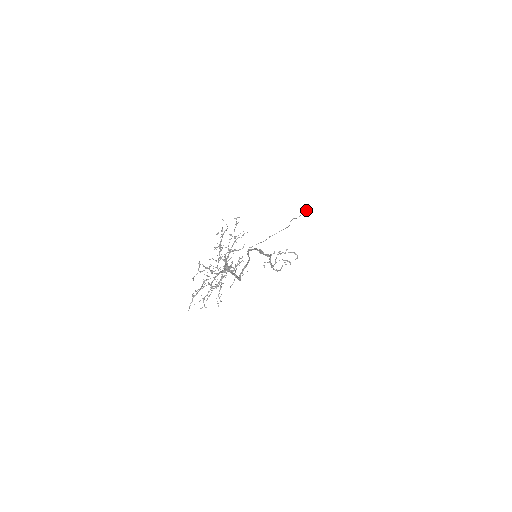
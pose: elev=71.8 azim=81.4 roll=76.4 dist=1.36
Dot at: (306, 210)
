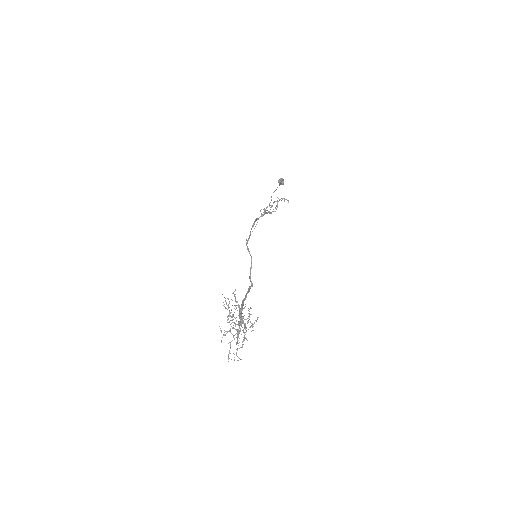
Dot at: (281, 184)
